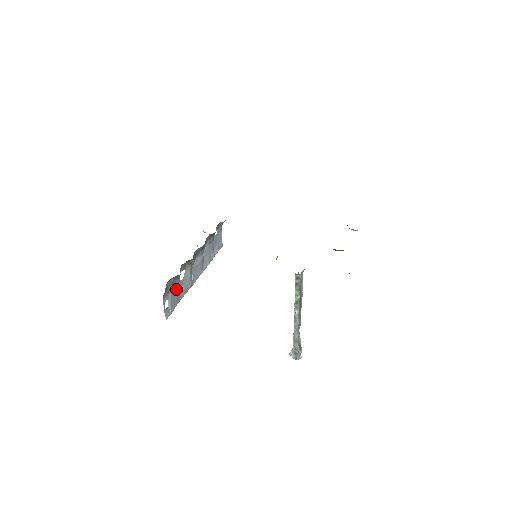
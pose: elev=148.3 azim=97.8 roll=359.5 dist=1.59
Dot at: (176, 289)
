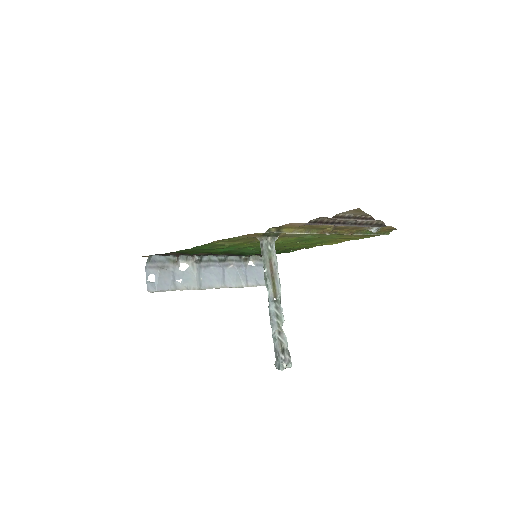
Dot at: (170, 274)
